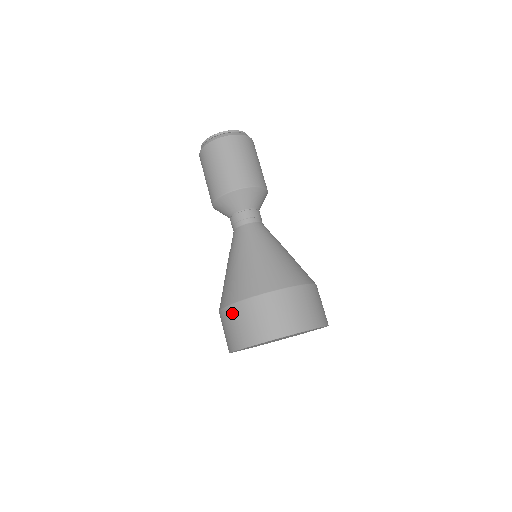
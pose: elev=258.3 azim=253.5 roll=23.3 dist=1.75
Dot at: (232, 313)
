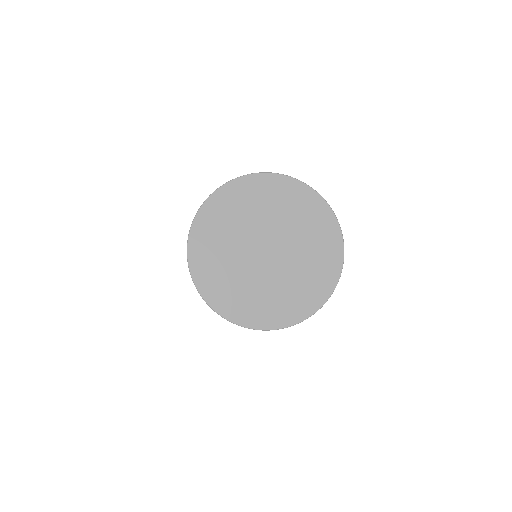
Dot at: occluded
